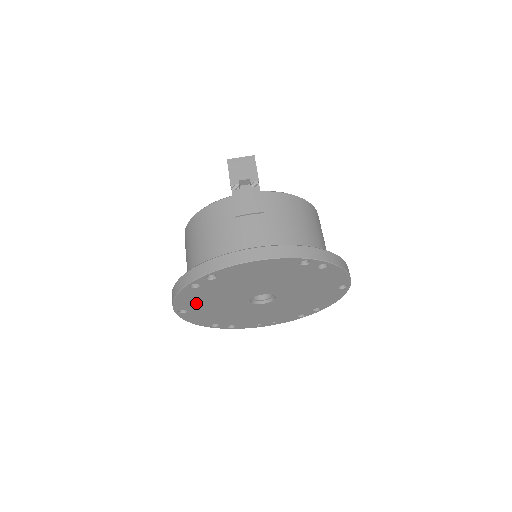
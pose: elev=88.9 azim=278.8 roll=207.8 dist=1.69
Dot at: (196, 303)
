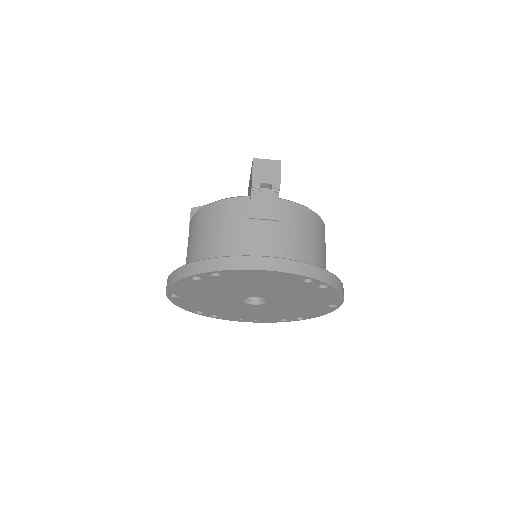
Dot at: (190, 291)
